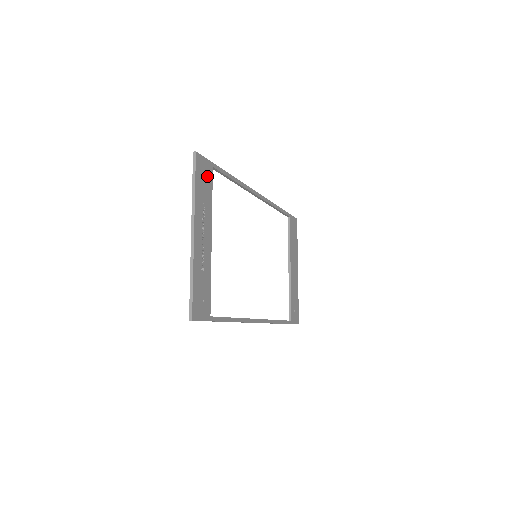
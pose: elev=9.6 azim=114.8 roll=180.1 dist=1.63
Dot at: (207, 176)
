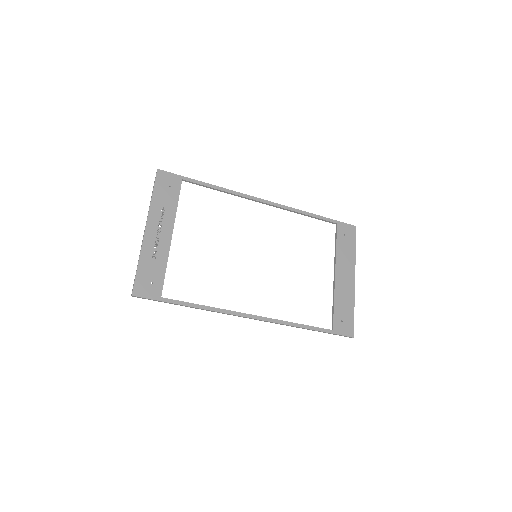
Dot at: (172, 186)
